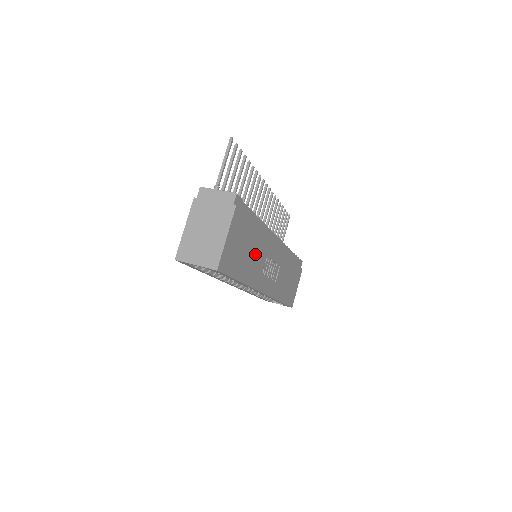
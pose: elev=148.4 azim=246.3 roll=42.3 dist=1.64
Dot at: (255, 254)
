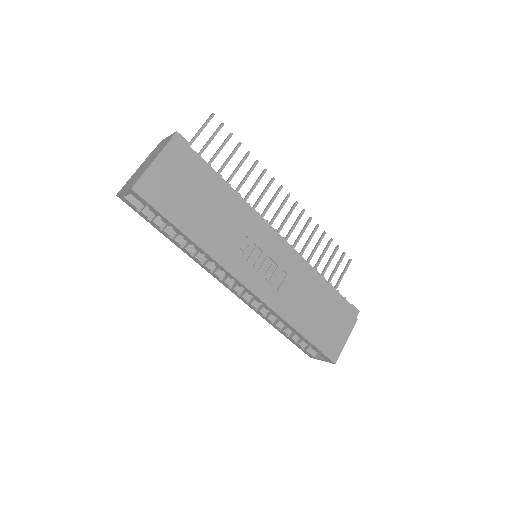
Dot at: (219, 220)
